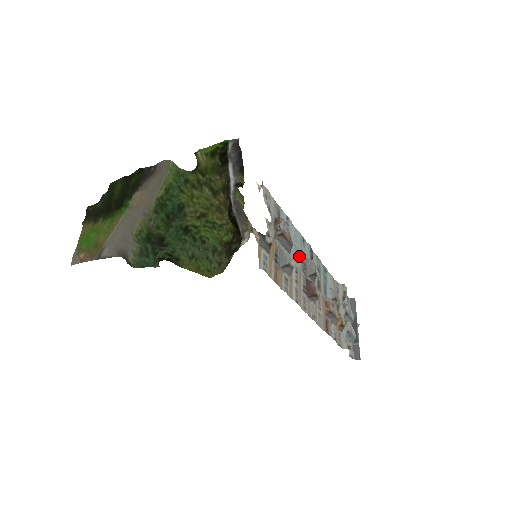
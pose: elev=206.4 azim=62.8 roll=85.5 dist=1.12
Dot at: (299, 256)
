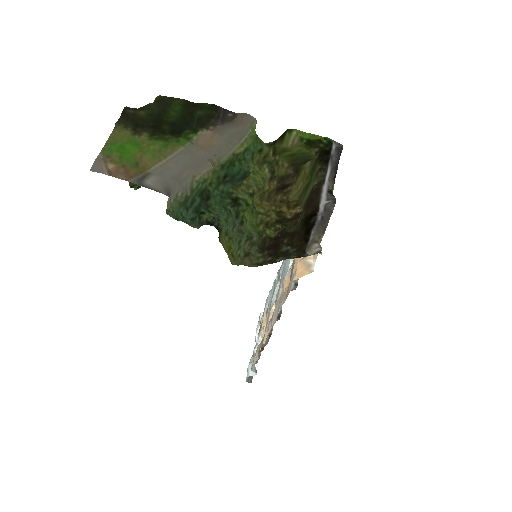
Dot at: (283, 273)
